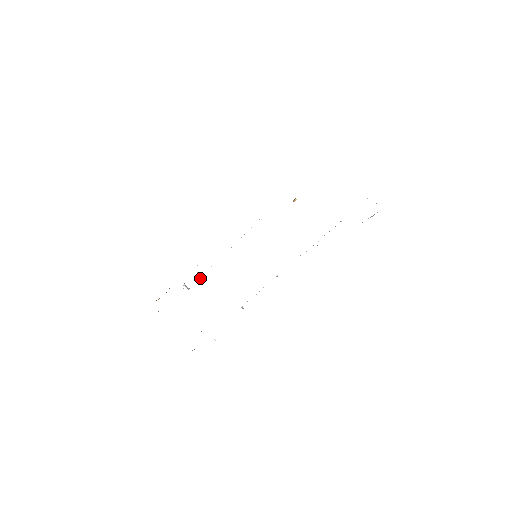
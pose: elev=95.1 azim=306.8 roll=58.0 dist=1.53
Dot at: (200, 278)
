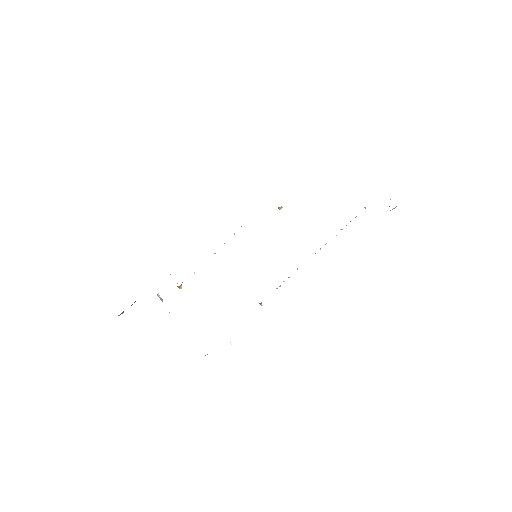
Dot at: (181, 285)
